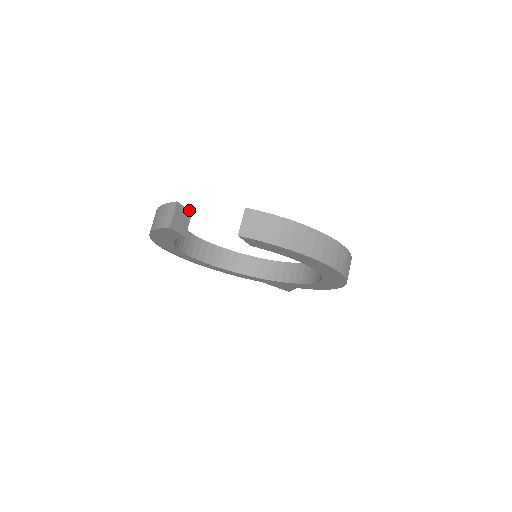
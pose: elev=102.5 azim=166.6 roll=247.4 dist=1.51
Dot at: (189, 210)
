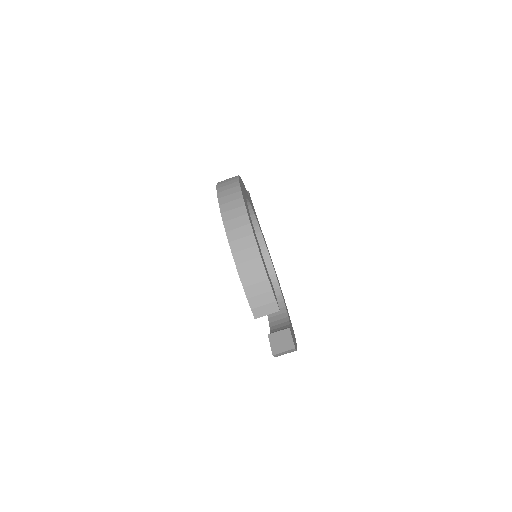
Dot at: occluded
